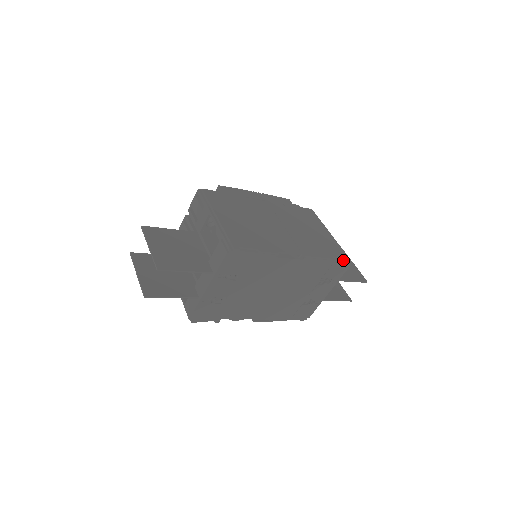
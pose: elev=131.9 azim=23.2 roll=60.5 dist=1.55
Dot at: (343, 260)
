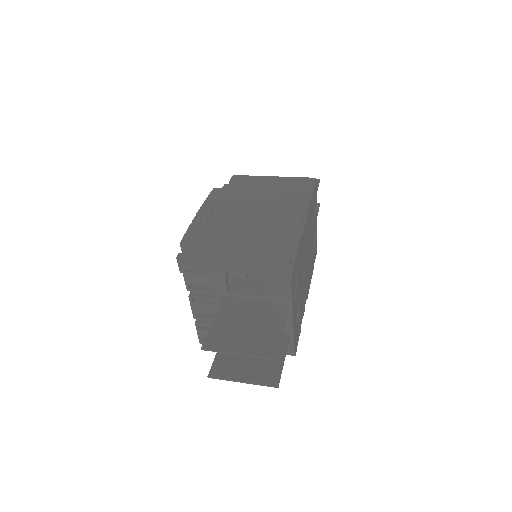
Dot at: (314, 184)
